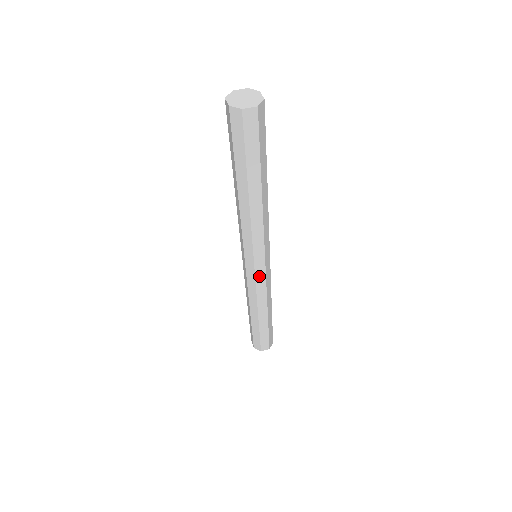
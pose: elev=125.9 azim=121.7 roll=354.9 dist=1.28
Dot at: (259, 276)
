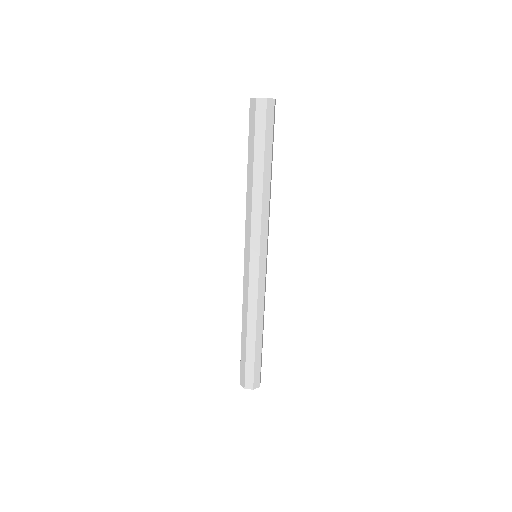
Dot at: (253, 273)
